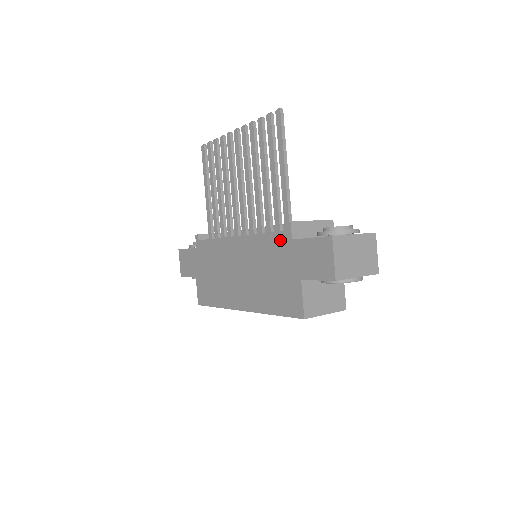
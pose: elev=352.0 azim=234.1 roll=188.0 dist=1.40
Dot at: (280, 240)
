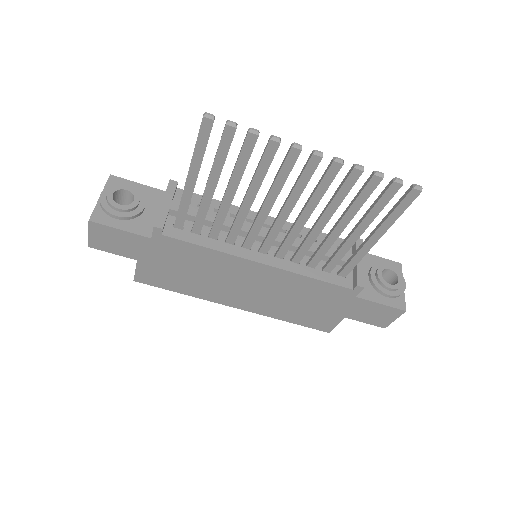
Dot at: (339, 292)
